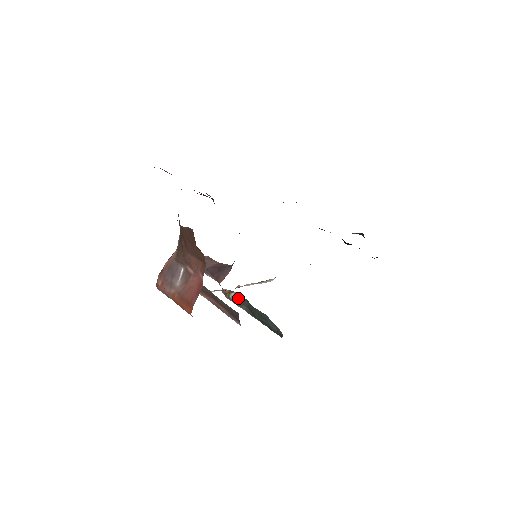
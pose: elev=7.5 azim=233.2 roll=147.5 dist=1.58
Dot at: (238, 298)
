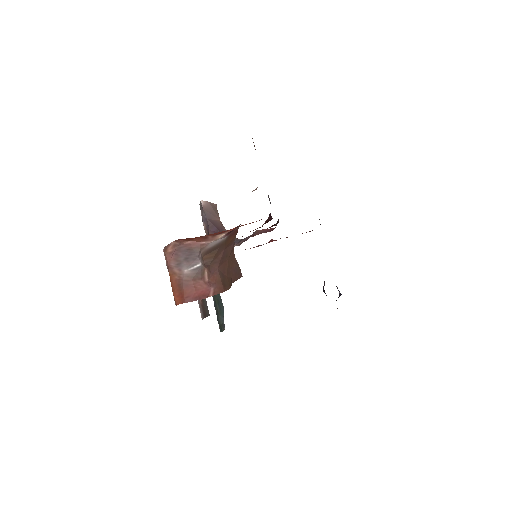
Dot at: occluded
